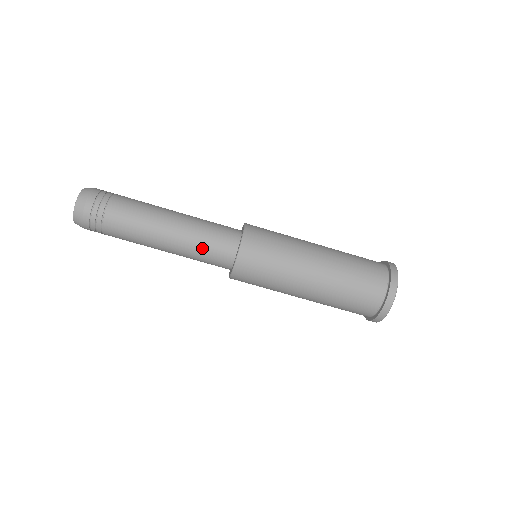
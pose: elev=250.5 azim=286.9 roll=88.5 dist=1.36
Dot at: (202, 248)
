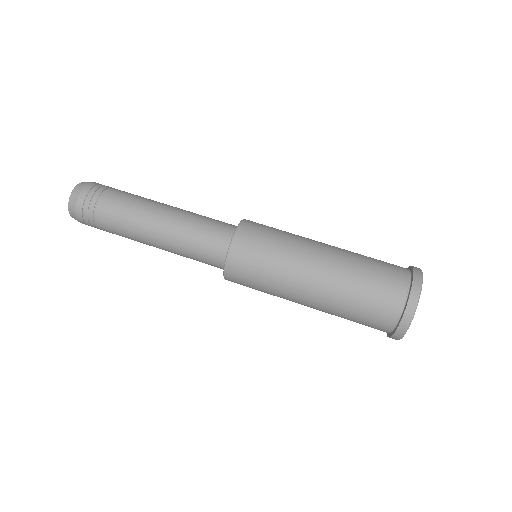
Dot at: (198, 227)
